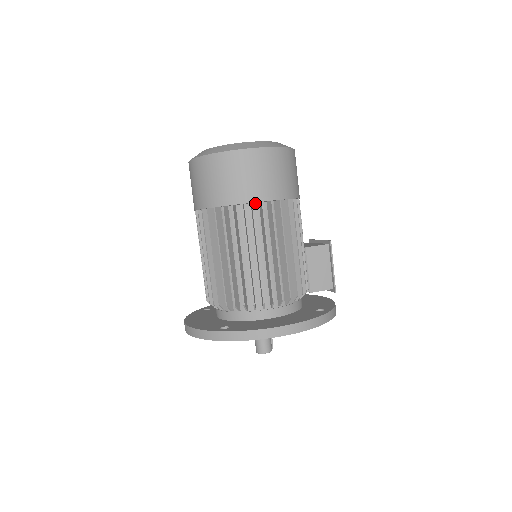
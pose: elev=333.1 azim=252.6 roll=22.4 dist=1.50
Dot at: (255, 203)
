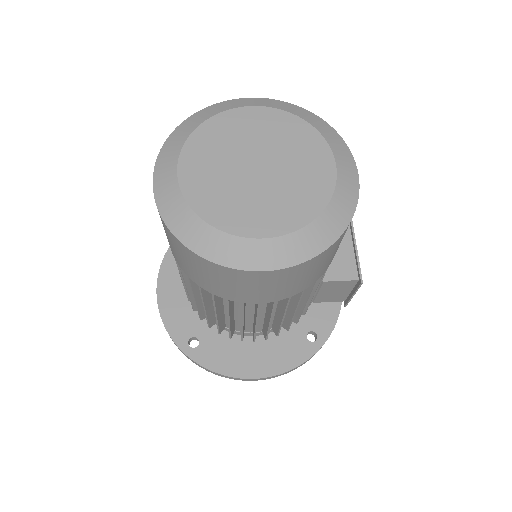
Dot at: occluded
